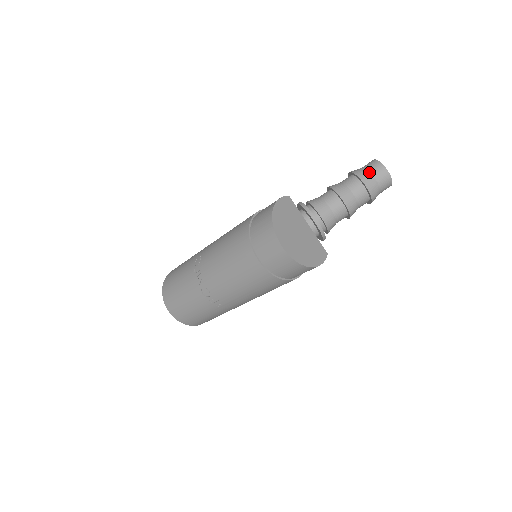
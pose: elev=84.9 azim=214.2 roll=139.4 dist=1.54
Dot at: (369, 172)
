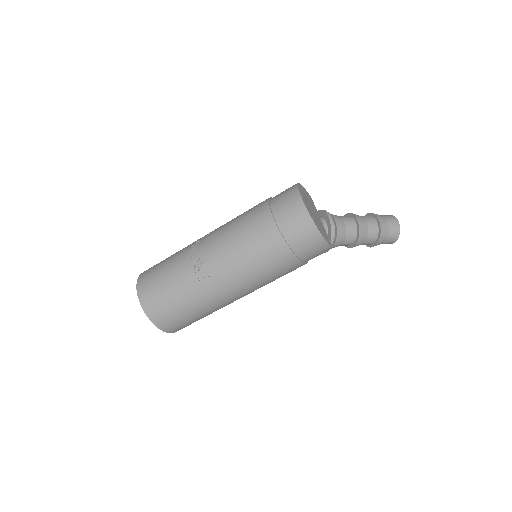
Dot at: (382, 215)
